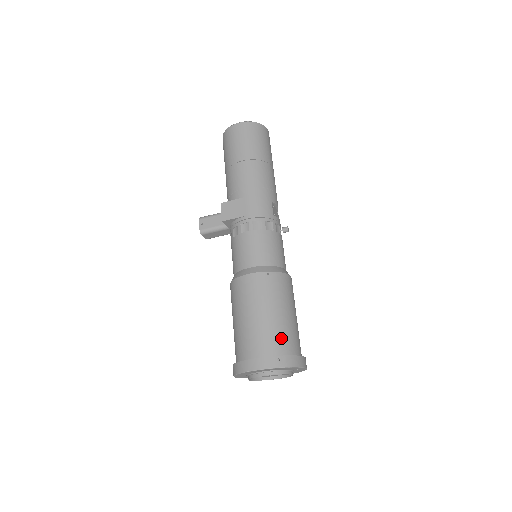
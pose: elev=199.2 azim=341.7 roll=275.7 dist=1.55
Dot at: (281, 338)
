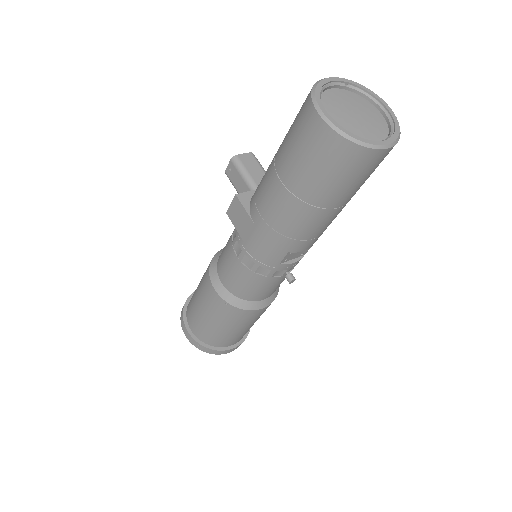
Dot at: (211, 337)
